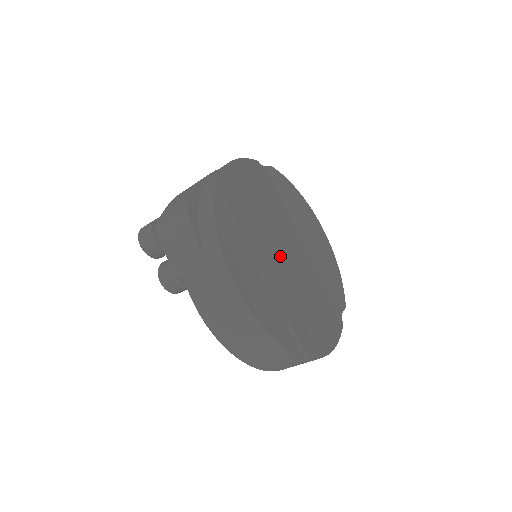
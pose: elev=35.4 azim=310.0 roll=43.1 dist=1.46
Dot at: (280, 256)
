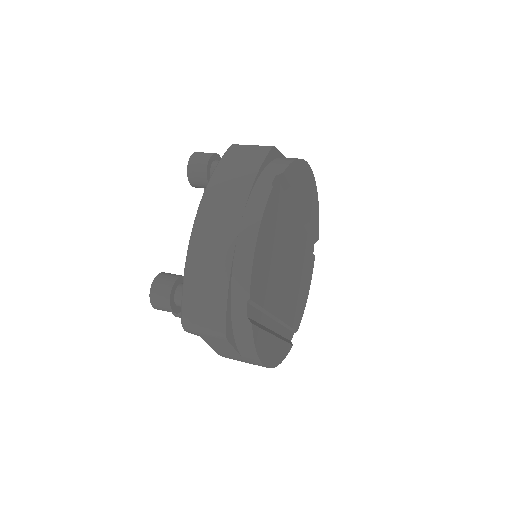
Dot at: (286, 278)
